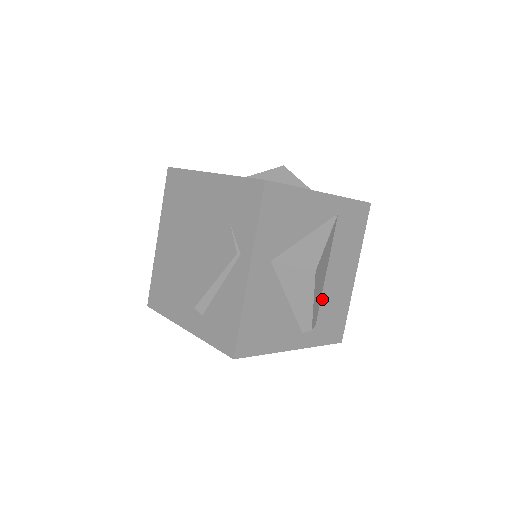
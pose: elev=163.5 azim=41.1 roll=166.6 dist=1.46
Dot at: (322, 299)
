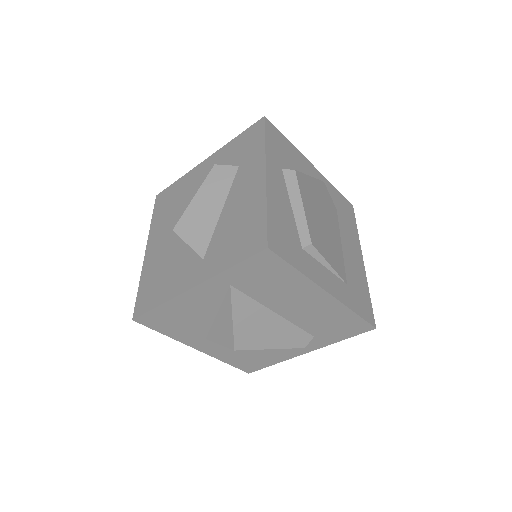
Dot at: (299, 325)
